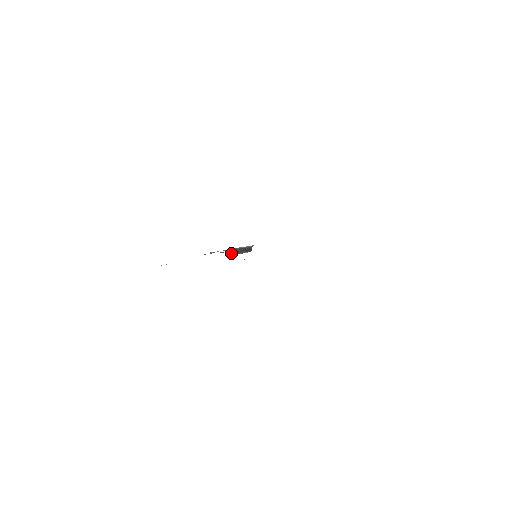
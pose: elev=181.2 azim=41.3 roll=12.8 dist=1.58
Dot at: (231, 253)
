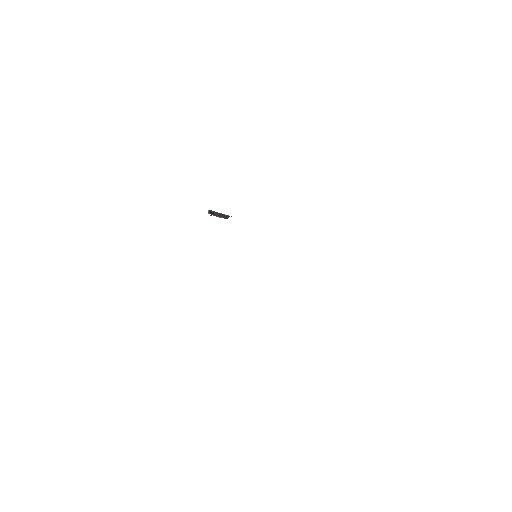
Dot at: (209, 212)
